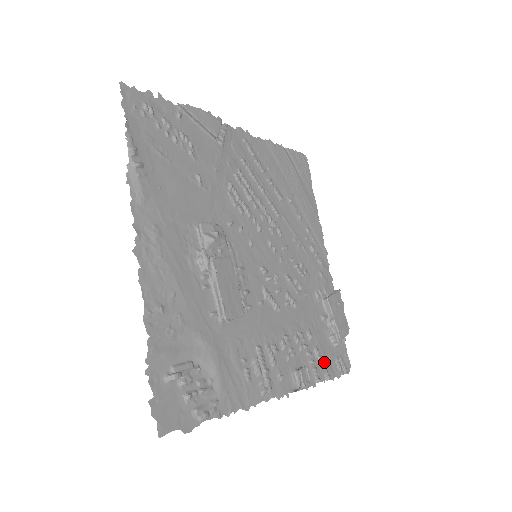
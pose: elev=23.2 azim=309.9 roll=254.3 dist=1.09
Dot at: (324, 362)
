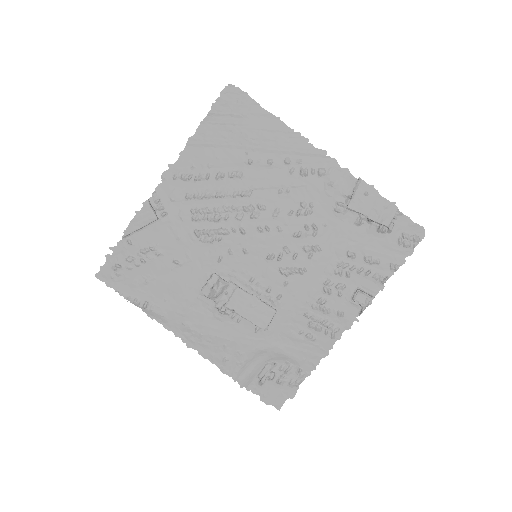
Dot at: (383, 259)
